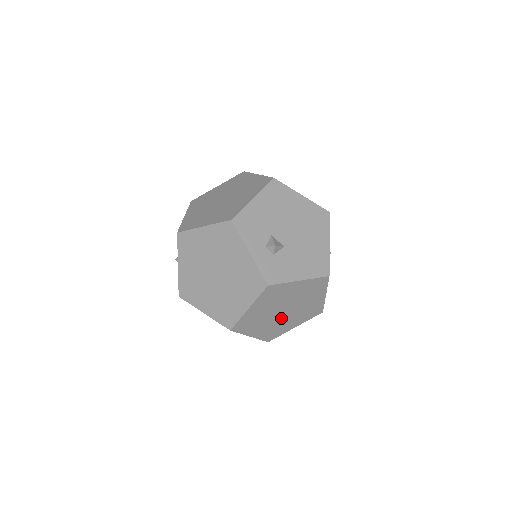
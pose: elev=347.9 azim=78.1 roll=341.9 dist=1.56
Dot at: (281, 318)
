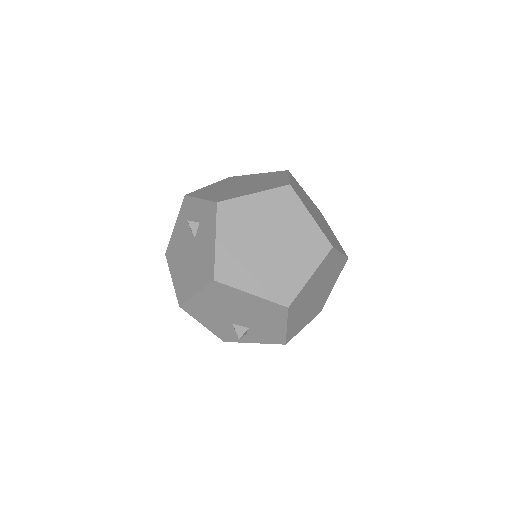
Dot at: (320, 222)
